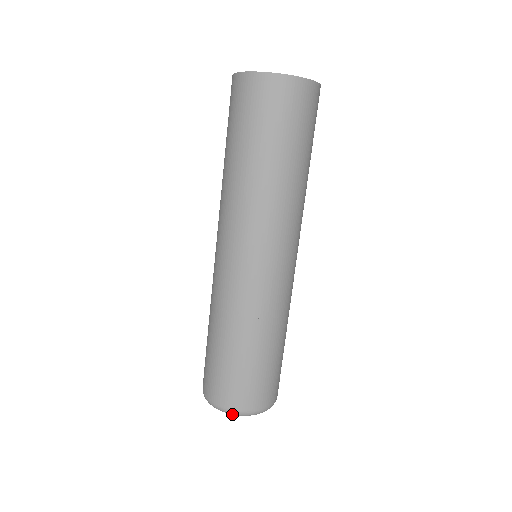
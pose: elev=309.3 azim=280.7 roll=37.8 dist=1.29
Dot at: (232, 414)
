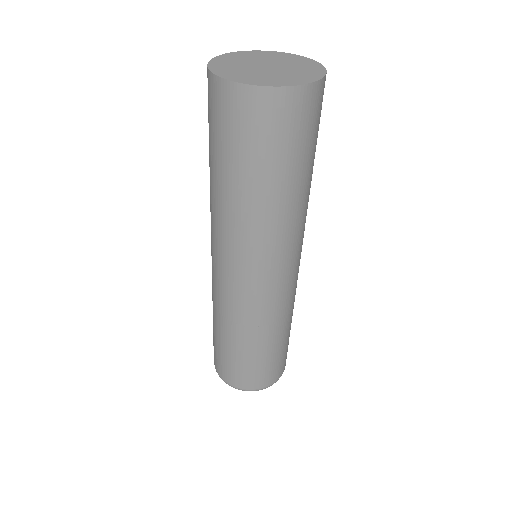
Dot at: (243, 390)
